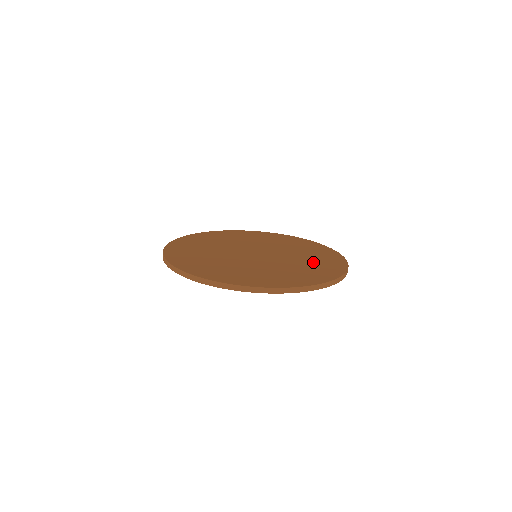
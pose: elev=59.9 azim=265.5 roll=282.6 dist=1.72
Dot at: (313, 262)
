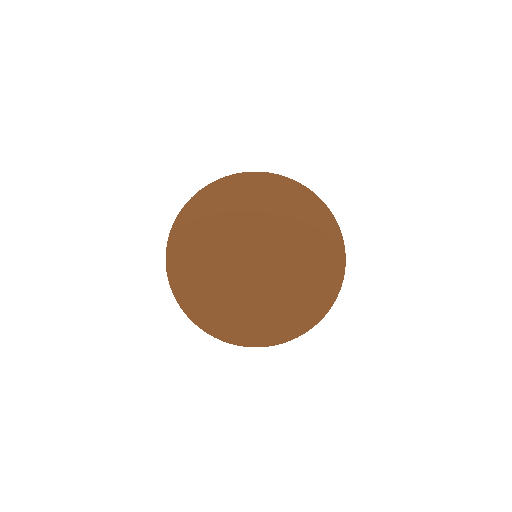
Dot at: (310, 272)
